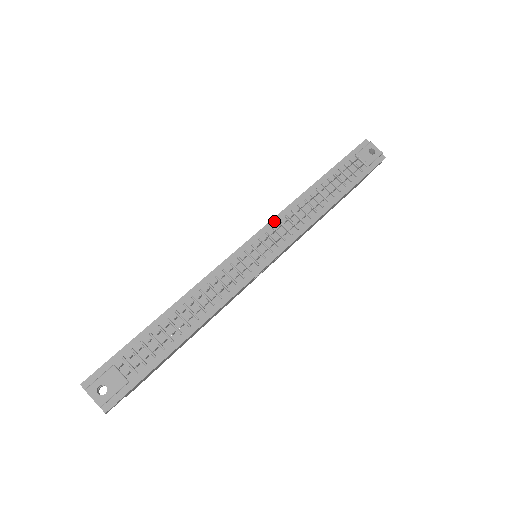
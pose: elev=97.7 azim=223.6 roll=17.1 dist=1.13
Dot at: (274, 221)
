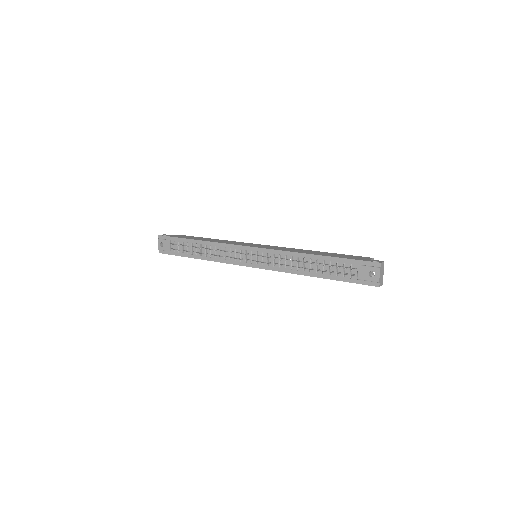
Dot at: (272, 251)
